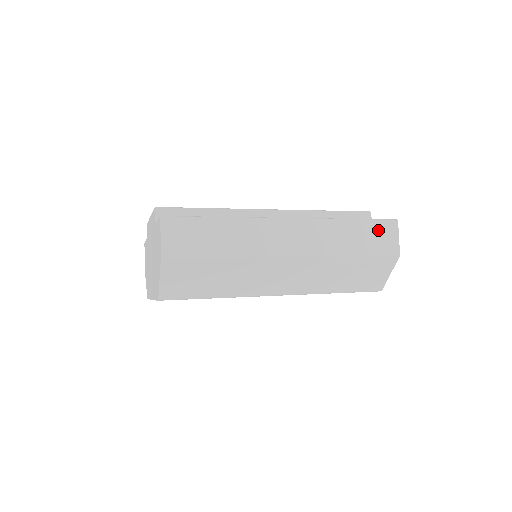
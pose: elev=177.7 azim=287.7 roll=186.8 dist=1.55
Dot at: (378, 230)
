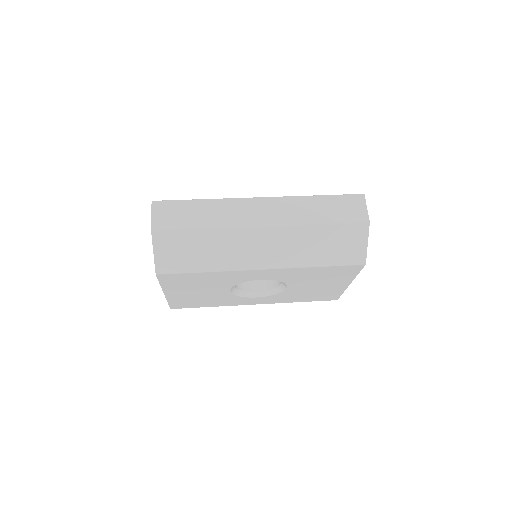
Dot at: (345, 203)
